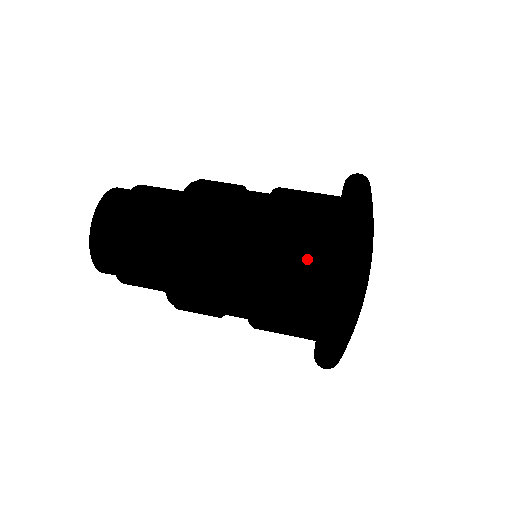
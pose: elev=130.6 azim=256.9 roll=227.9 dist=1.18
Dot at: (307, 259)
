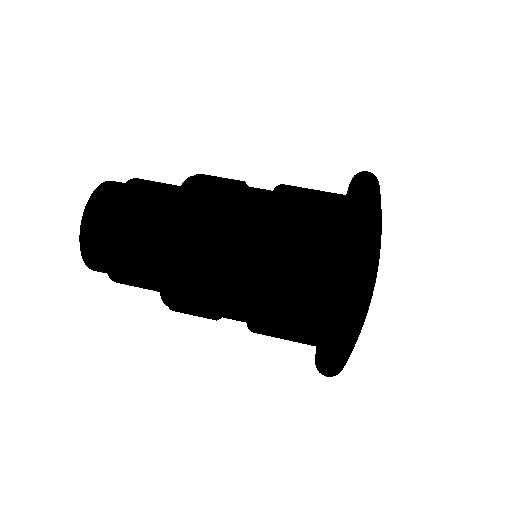
Dot at: (310, 269)
